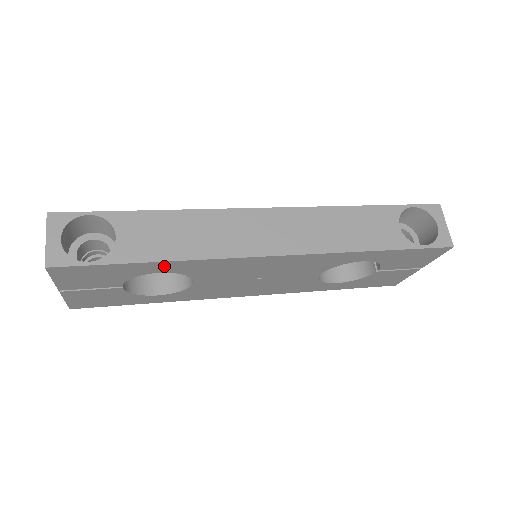
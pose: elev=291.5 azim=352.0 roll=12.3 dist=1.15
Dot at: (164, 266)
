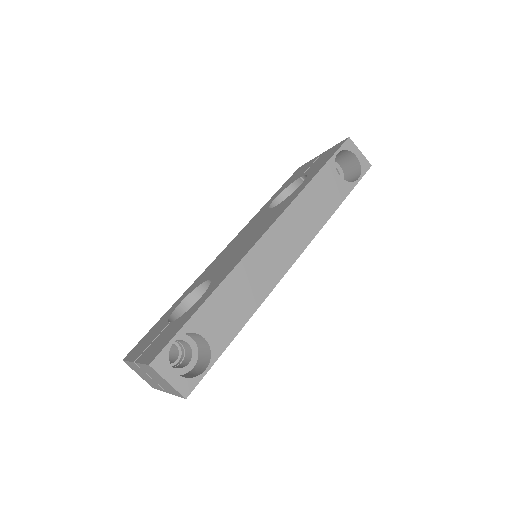
Dot at: occluded
